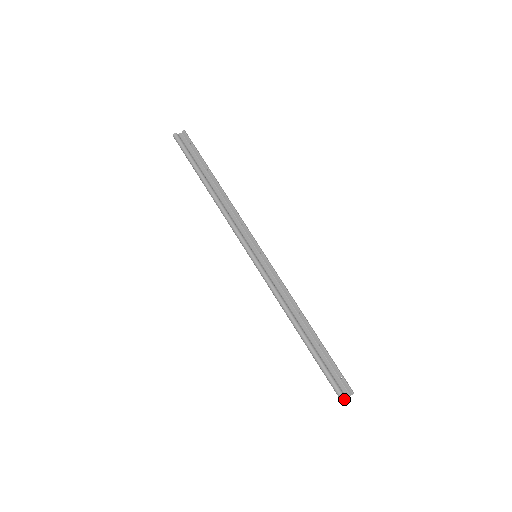
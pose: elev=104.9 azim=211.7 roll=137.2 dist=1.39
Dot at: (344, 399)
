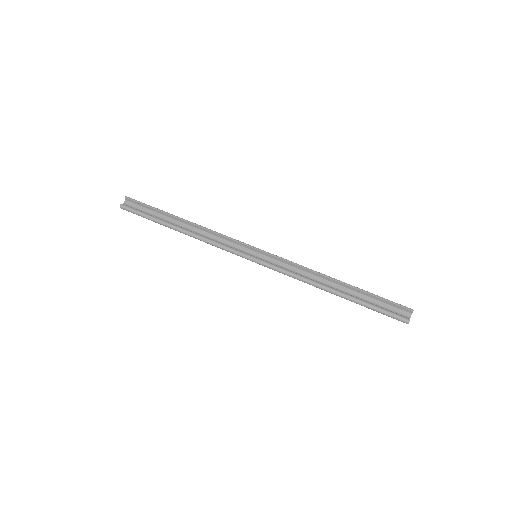
Dot at: (408, 321)
